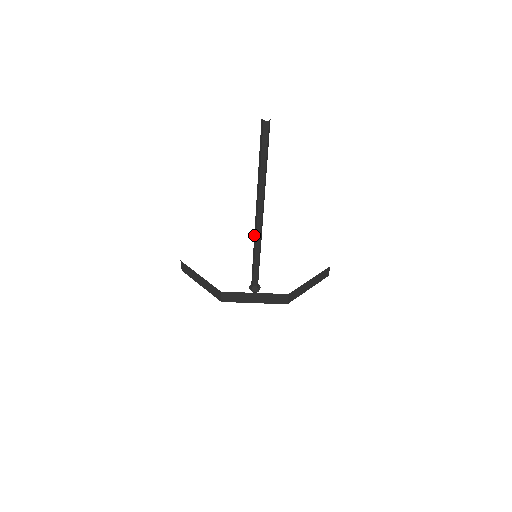
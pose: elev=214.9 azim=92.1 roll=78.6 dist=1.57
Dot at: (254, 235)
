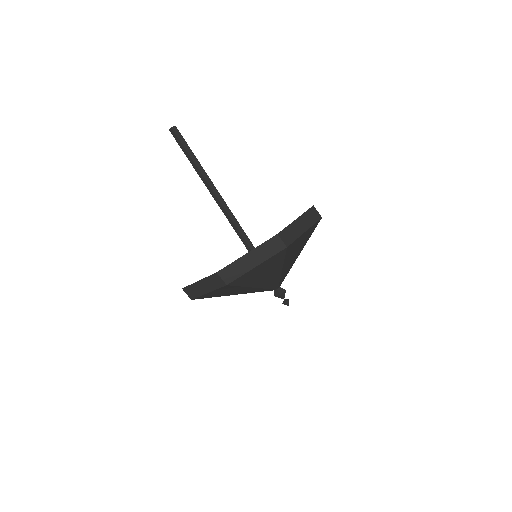
Dot at: occluded
